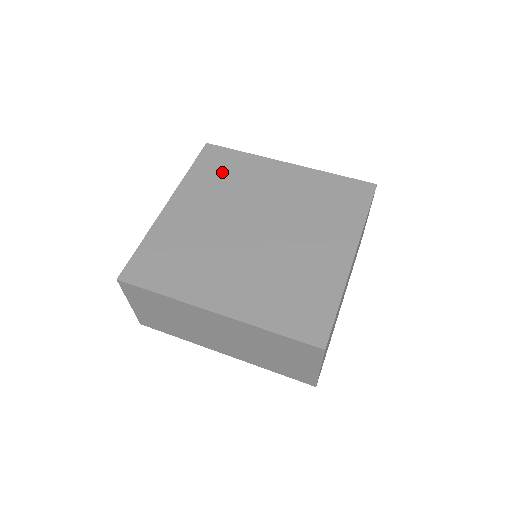
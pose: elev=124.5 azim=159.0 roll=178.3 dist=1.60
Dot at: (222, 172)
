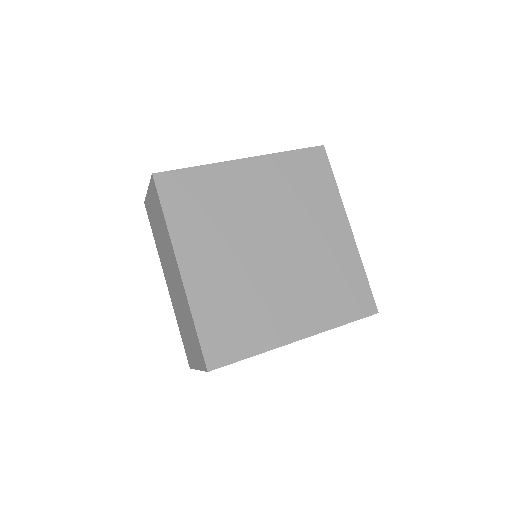
Dot at: (305, 180)
